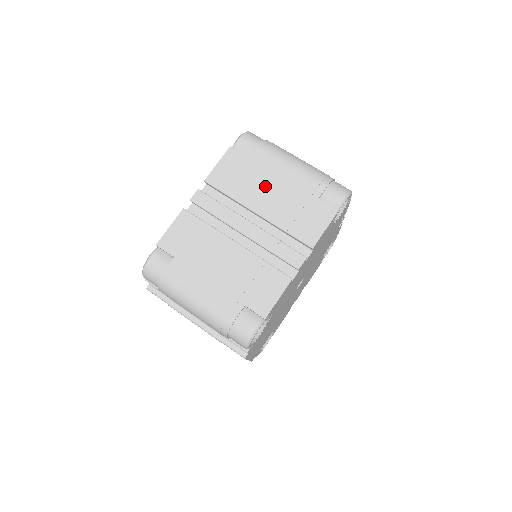
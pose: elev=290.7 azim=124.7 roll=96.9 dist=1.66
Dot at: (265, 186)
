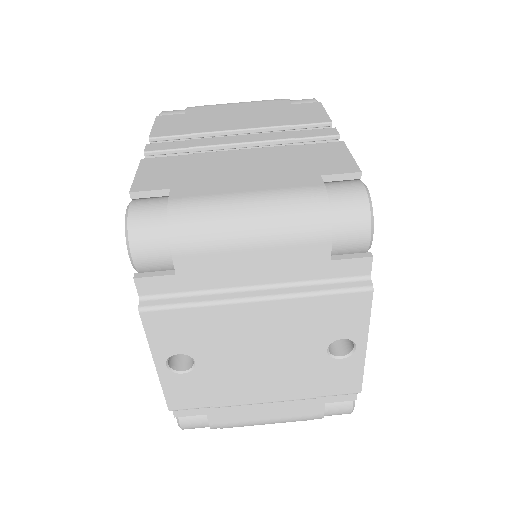
Dot at: (227, 117)
